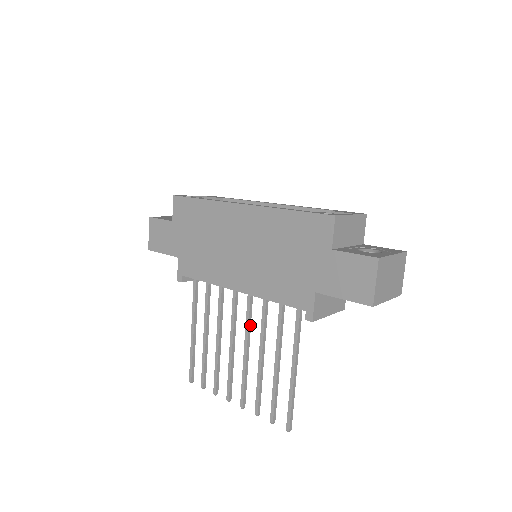
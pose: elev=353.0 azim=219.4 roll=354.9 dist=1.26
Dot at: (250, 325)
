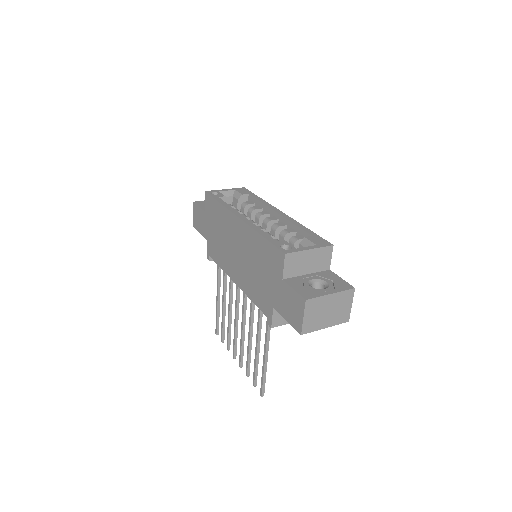
Dot at: occluded
